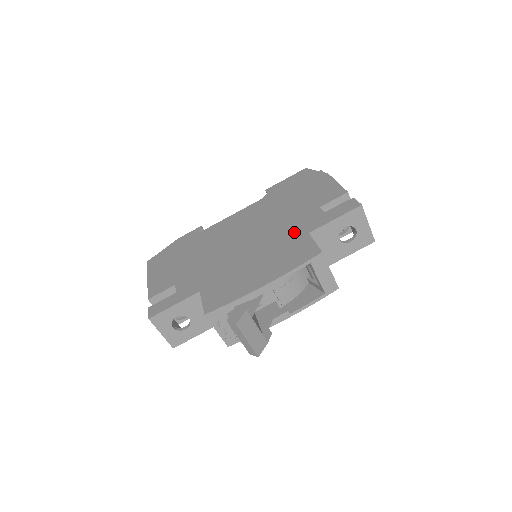
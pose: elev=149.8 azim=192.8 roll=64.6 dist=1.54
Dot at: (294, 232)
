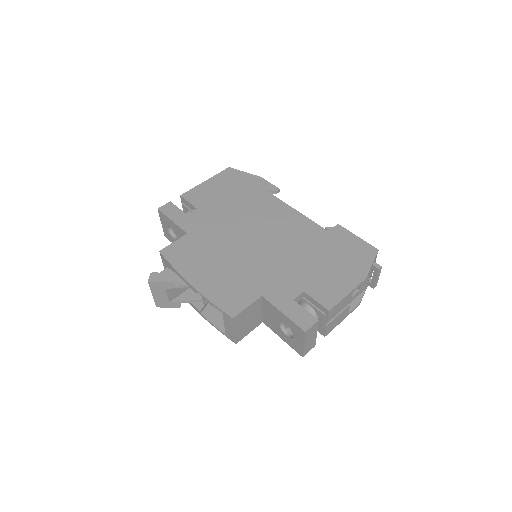
Dot at: (264, 281)
